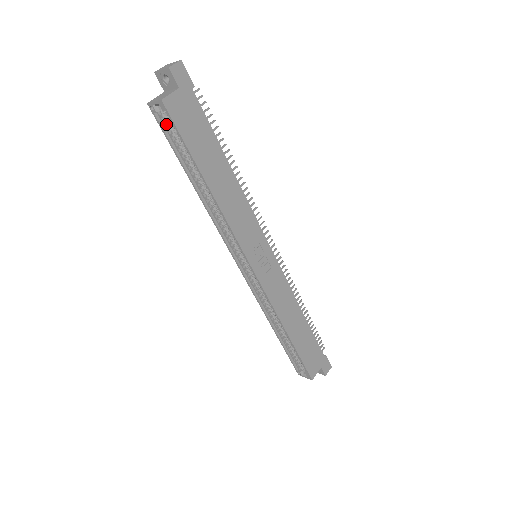
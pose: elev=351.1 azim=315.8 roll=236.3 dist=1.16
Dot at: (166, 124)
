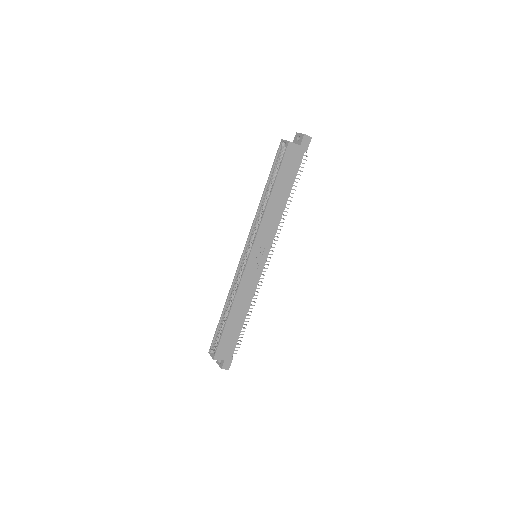
Dot at: (280, 154)
